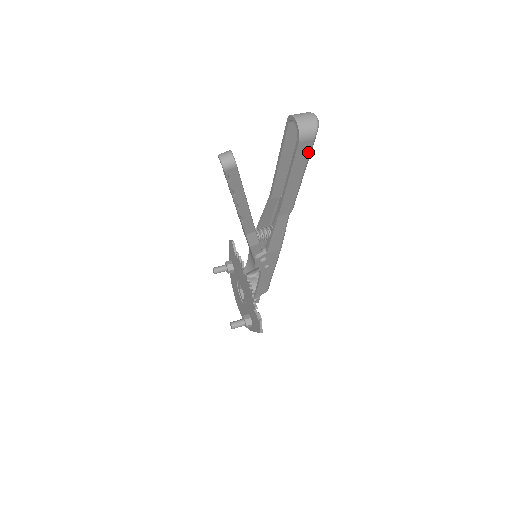
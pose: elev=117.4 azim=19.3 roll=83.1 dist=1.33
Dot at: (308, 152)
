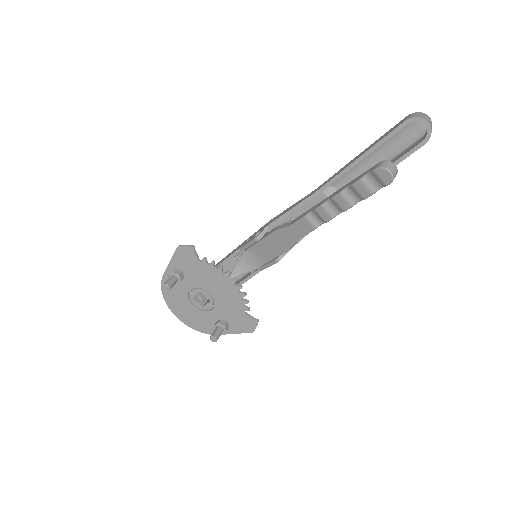
Dot at: occluded
